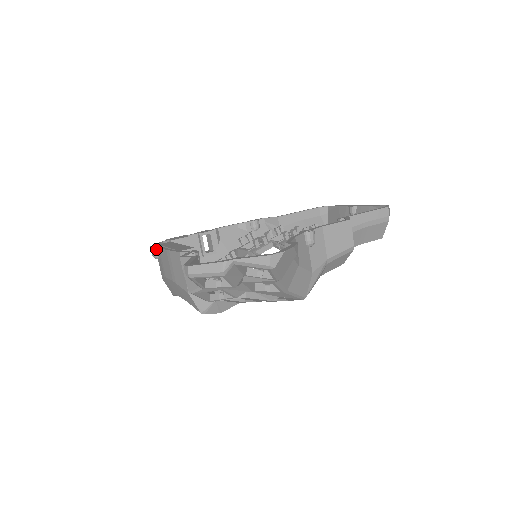
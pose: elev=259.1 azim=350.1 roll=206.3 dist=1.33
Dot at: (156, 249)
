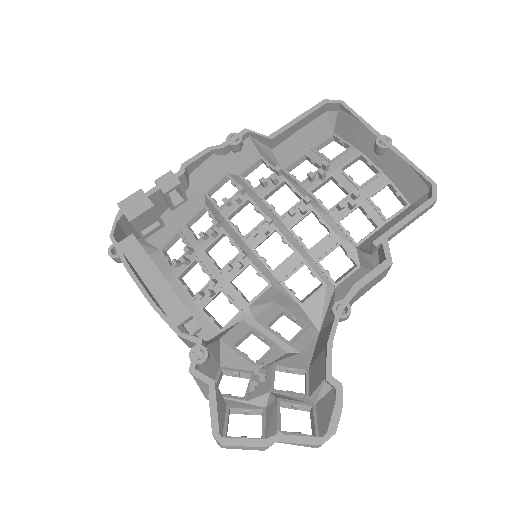
Dot at: (119, 259)
